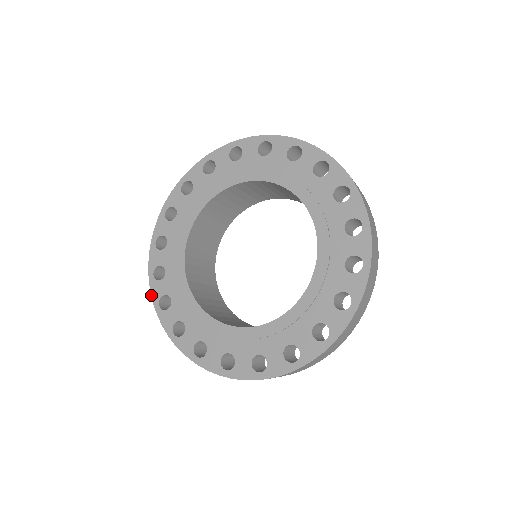
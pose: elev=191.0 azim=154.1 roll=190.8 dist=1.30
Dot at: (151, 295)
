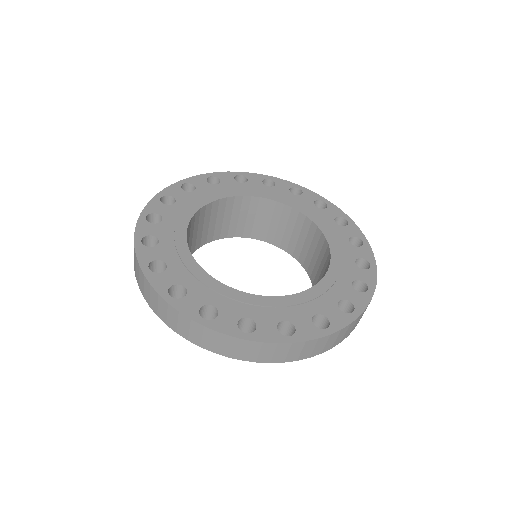
Dot at: (165, 188)
